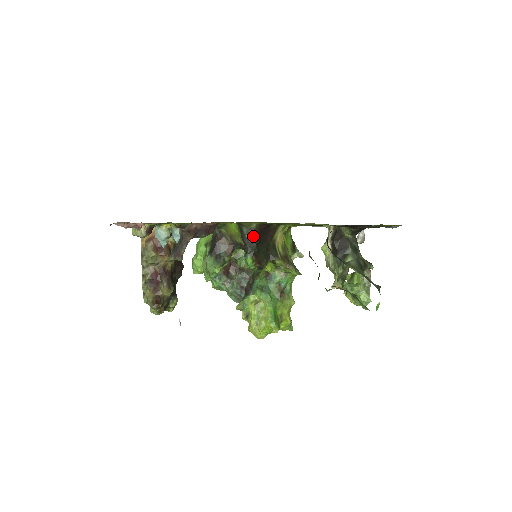
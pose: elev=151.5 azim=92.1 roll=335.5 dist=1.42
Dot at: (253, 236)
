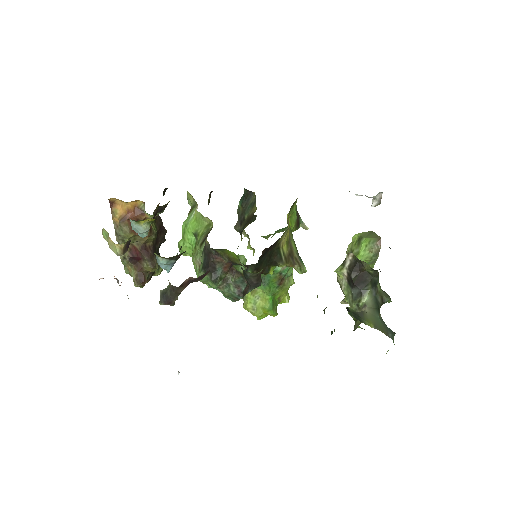
Dot at: (258, 276)
